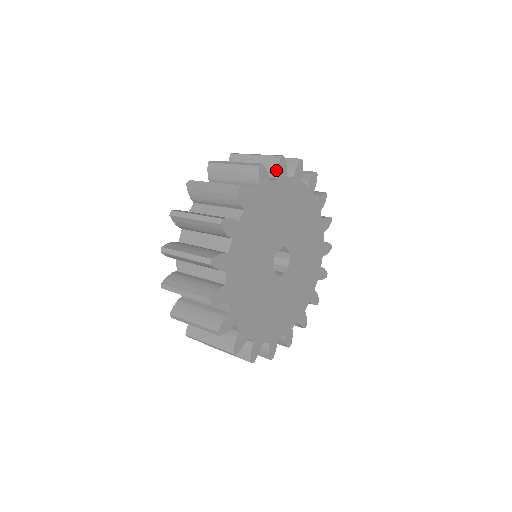
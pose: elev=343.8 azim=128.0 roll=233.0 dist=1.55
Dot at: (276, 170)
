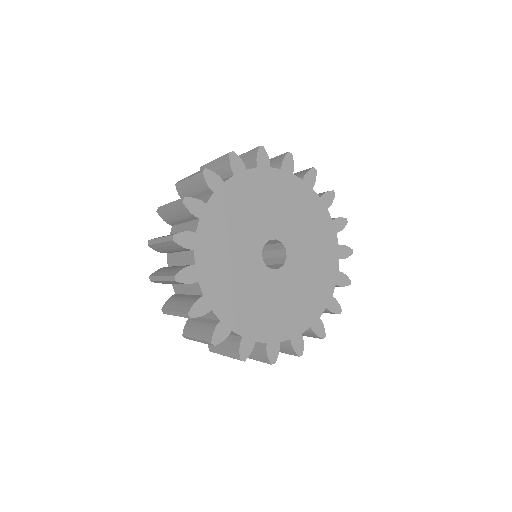
Dot at: (304, 174)
